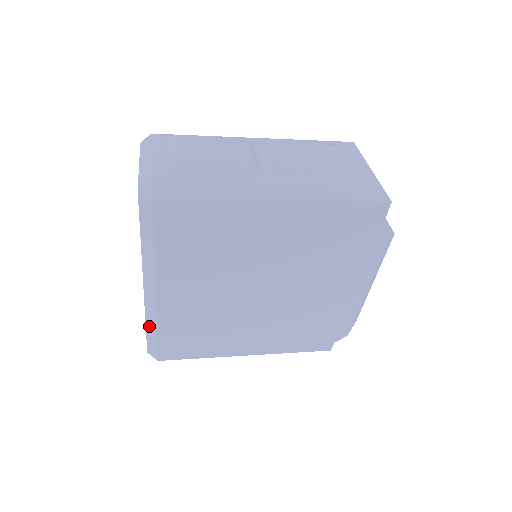
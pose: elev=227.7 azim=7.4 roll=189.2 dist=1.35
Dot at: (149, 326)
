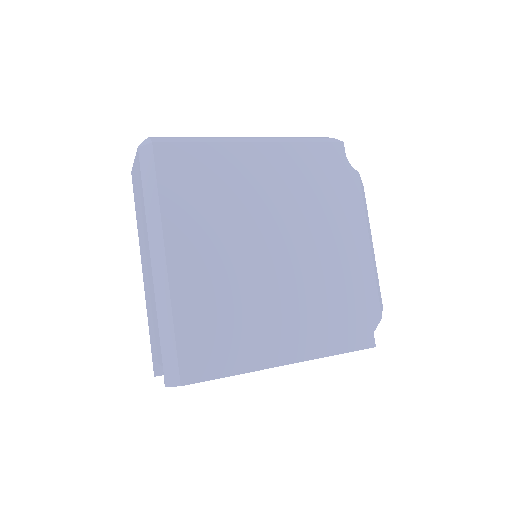
Dot at: (163, 327)
